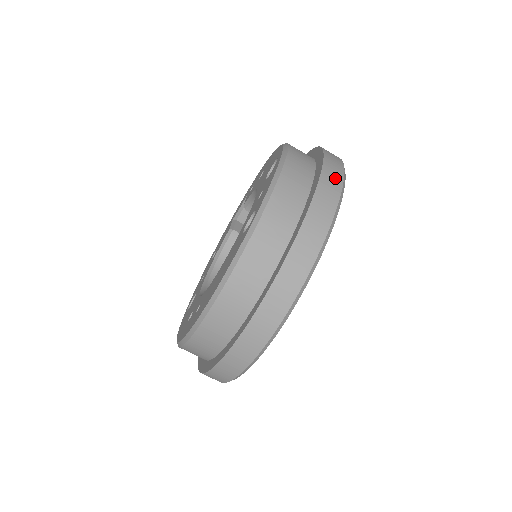
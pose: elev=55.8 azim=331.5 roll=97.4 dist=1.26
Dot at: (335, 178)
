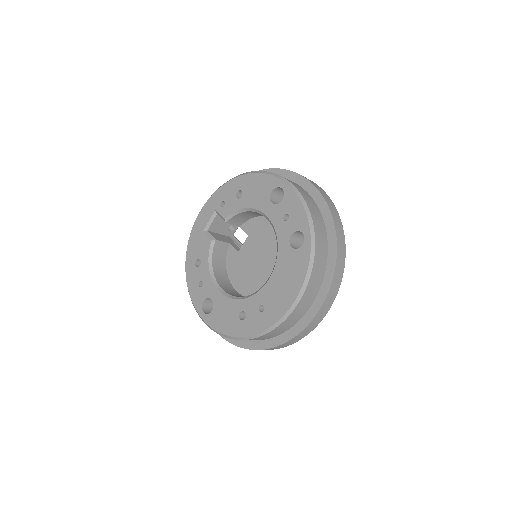
Dot at: (327, 196)
